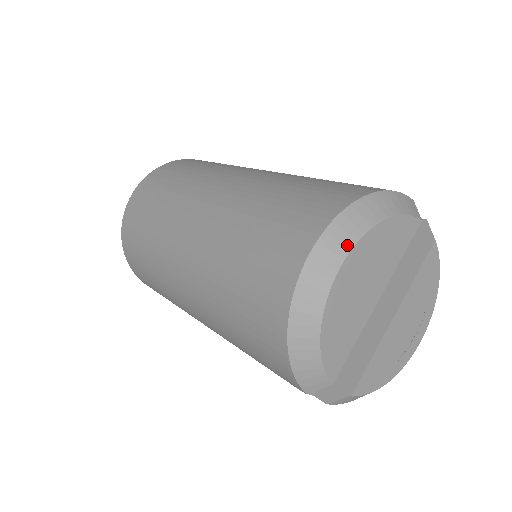
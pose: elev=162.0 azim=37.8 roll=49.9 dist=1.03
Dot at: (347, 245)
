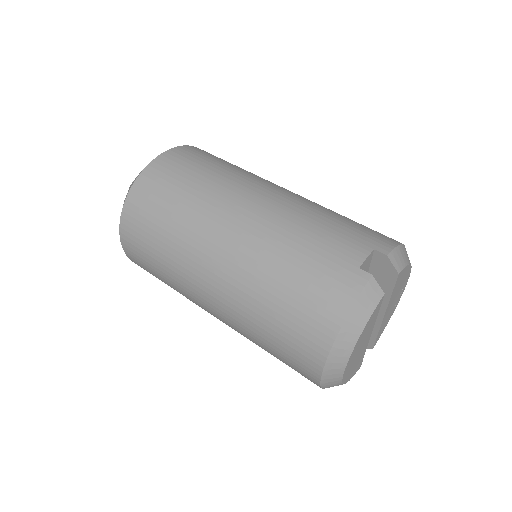
Dot at: (341, 368)
